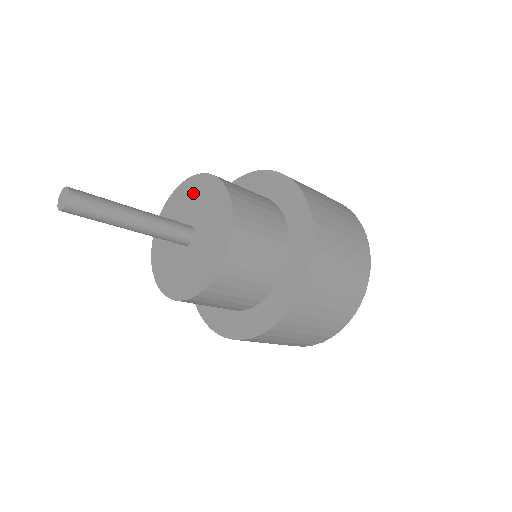
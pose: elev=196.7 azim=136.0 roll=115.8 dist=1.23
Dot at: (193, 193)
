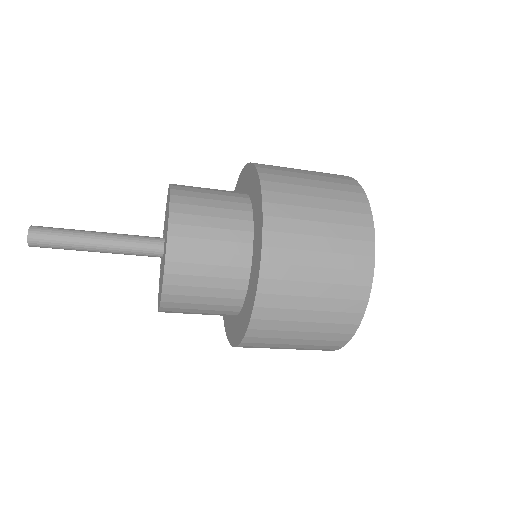
Dot at: (167, 213)
